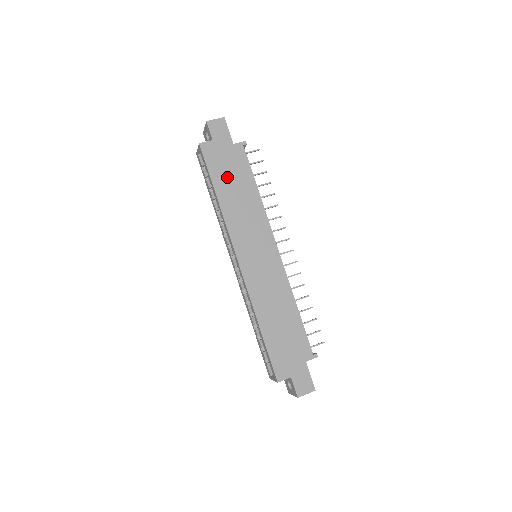
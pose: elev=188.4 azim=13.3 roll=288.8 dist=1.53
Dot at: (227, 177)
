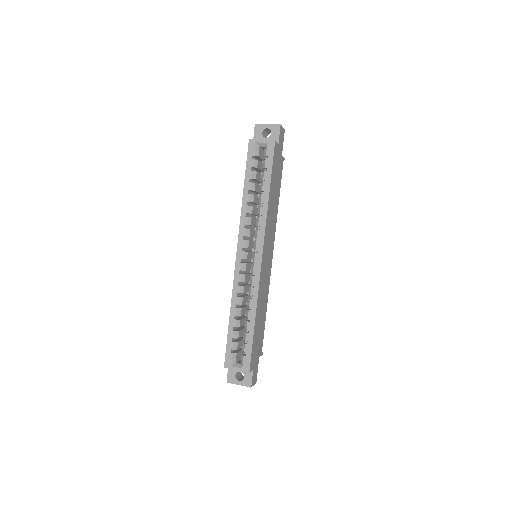
Dot at: (275, 181)
